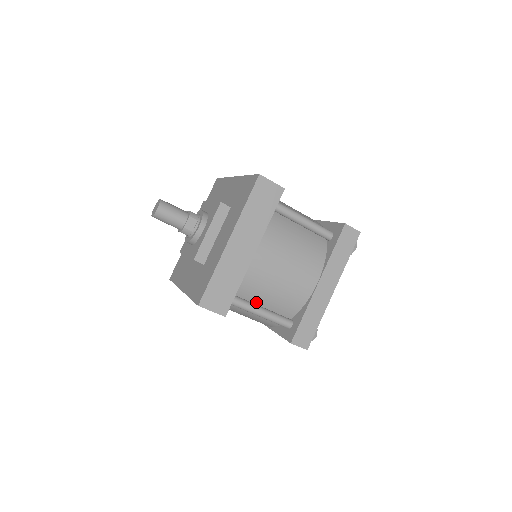
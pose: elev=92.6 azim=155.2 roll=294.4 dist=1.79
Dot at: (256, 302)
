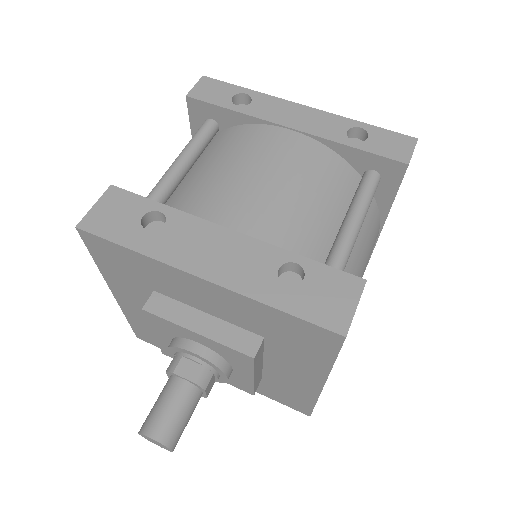
Dot at: occluded
